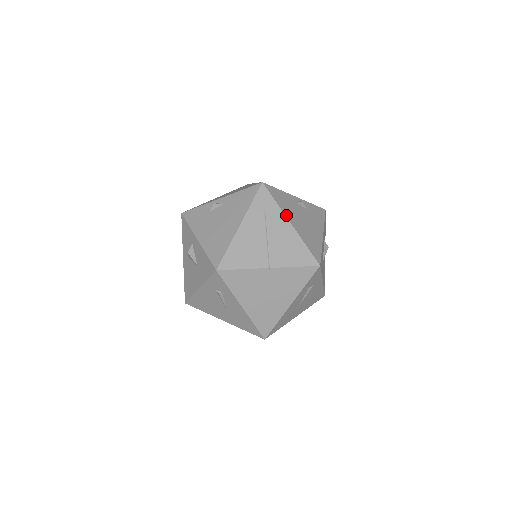
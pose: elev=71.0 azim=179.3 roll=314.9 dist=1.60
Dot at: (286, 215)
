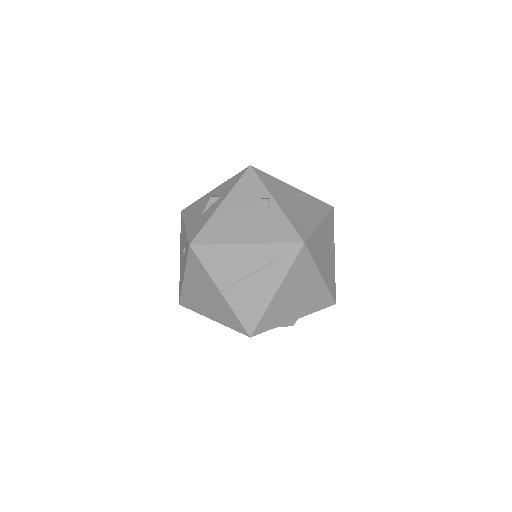
Dot at: (283, 283)
